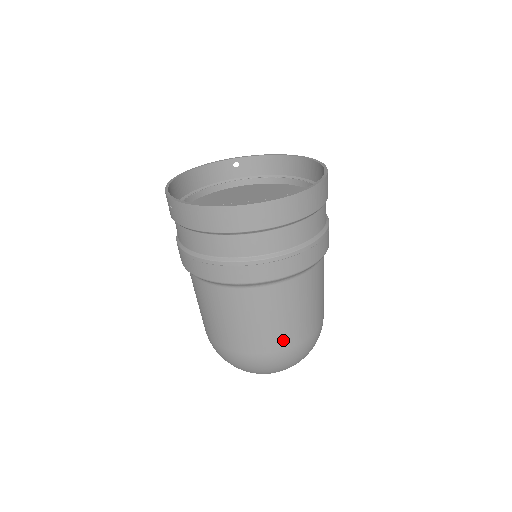
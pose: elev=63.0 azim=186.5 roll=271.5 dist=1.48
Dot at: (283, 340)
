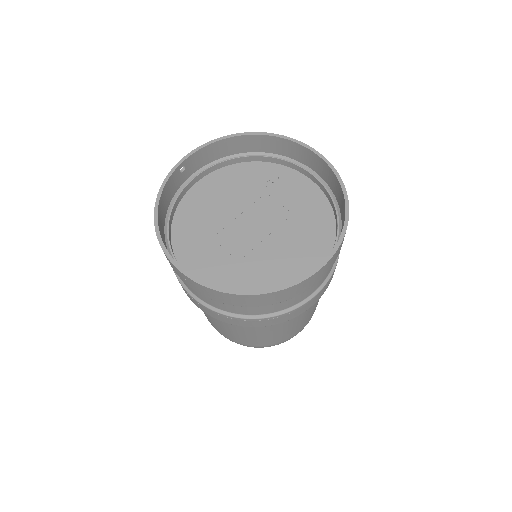
Dot at: (314, 311)
